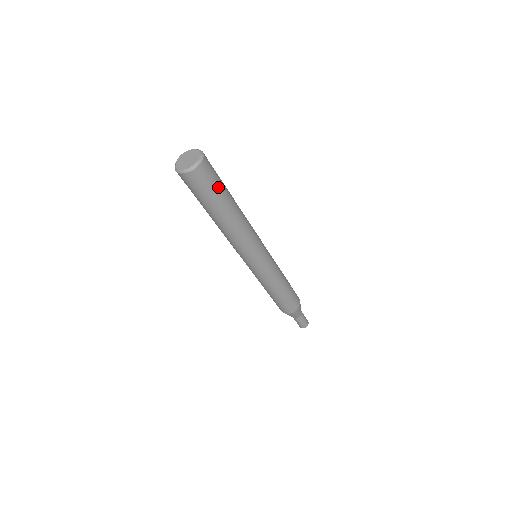
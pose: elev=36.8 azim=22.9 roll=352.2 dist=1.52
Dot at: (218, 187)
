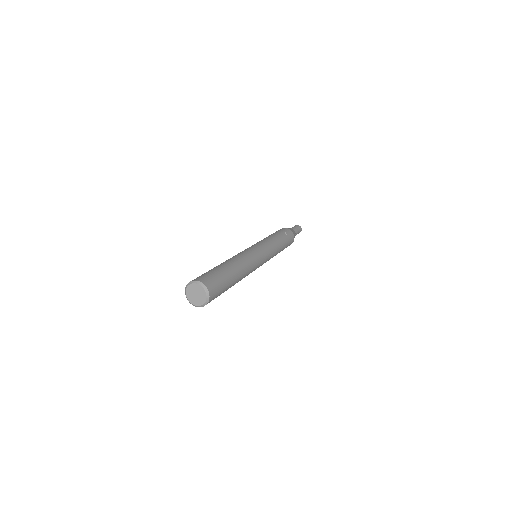
Dot at: occluded
